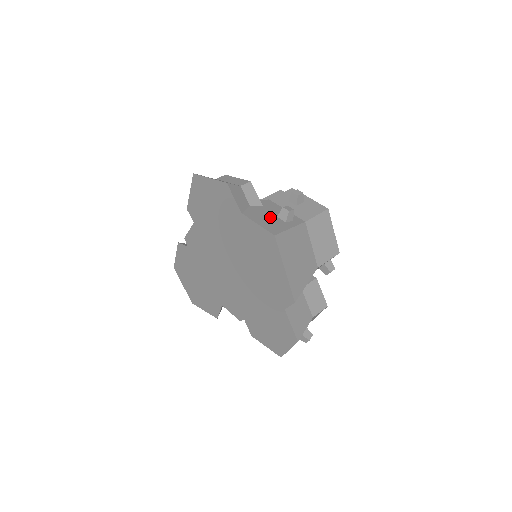
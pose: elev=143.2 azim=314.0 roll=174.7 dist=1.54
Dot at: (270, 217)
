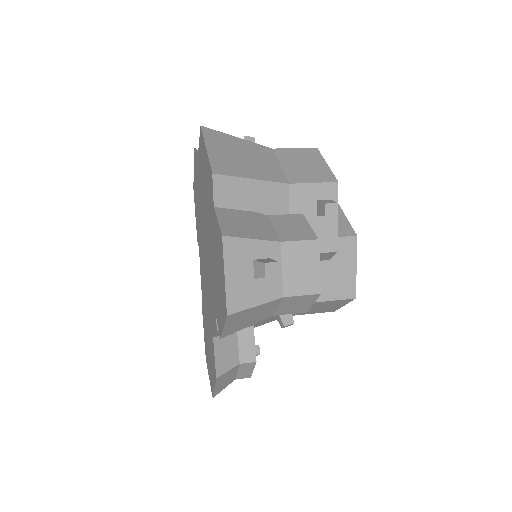
Dot at: occluded
